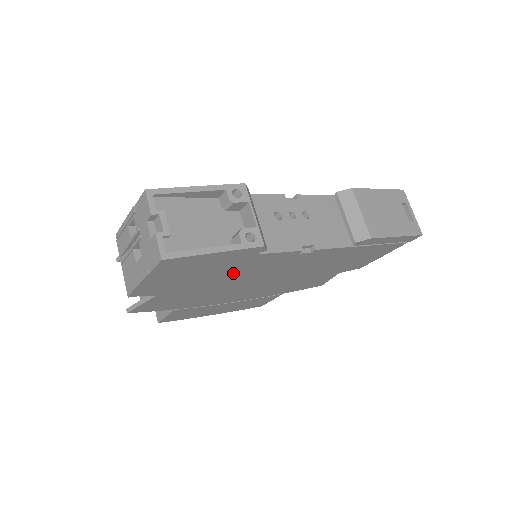
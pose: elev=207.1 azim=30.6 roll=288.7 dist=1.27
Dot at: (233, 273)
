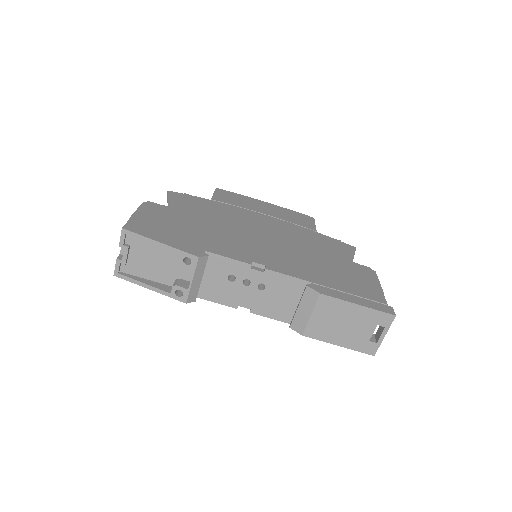
Dot at: occluded
